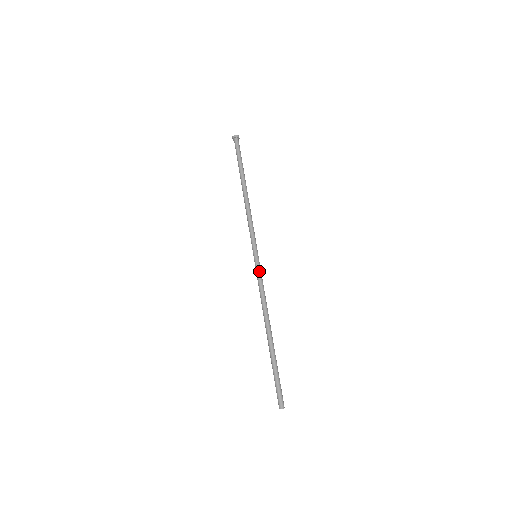
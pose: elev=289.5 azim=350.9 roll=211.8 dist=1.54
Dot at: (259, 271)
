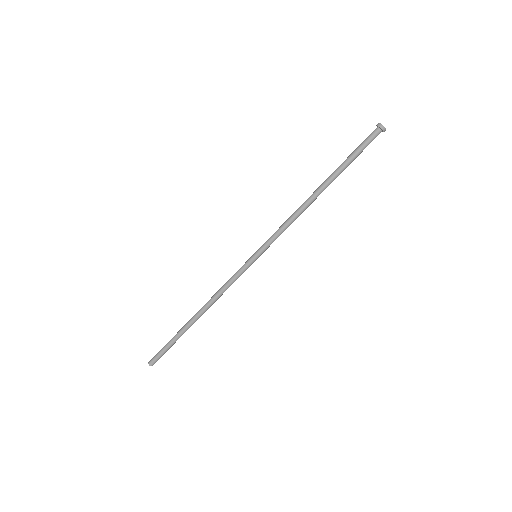
Dot at: occluded
